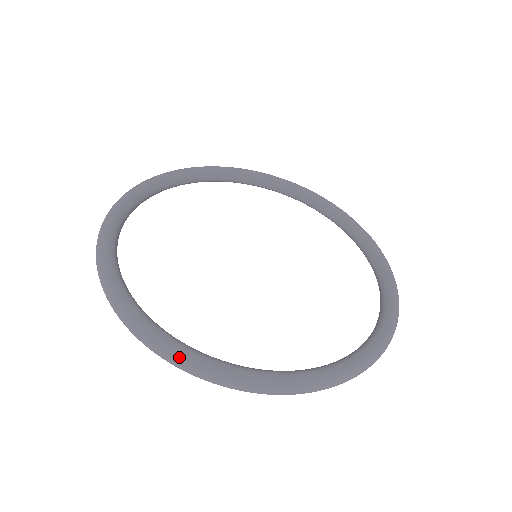
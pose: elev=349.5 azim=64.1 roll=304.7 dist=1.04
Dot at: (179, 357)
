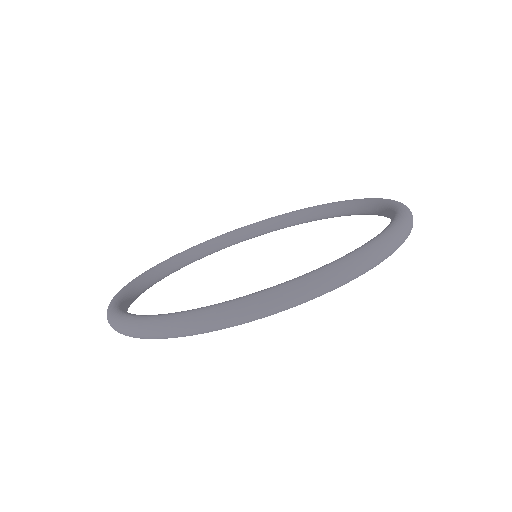
Dot at: (113, 319)
